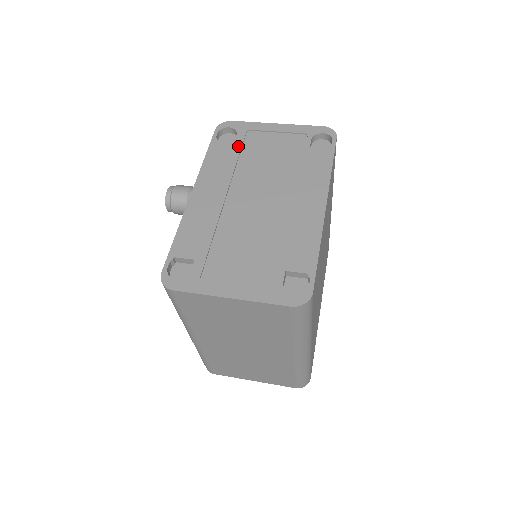
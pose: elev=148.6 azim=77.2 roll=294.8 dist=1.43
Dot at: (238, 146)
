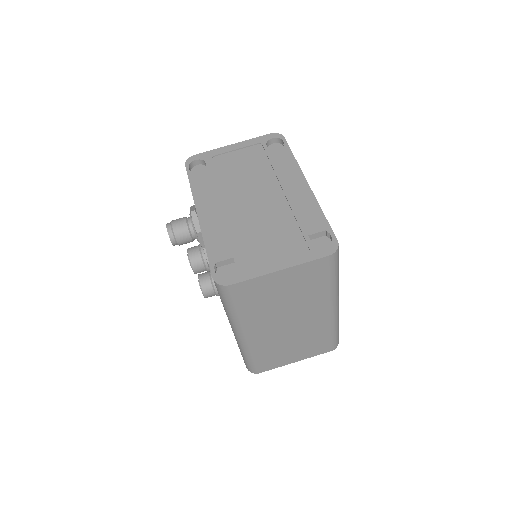
Dot at: (212, 170)
